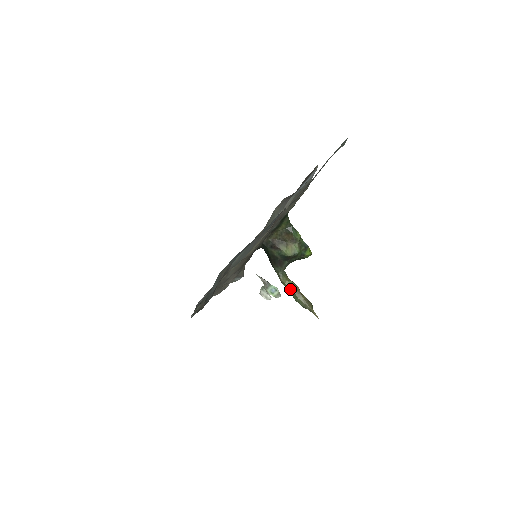
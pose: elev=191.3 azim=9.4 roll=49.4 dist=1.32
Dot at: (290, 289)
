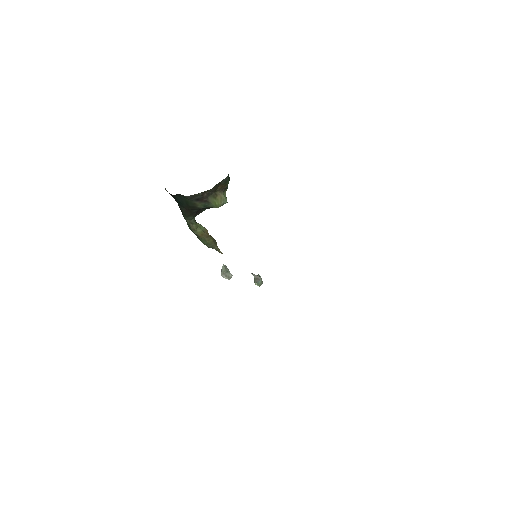
Dot at: (200, 234)
